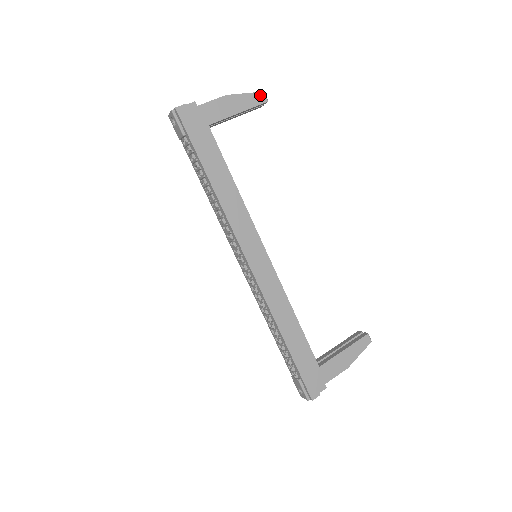
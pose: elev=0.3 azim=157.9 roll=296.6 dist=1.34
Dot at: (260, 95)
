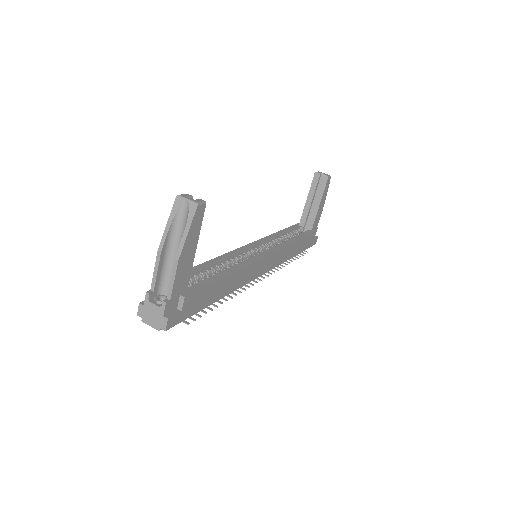
Dot at: (198, 212)
